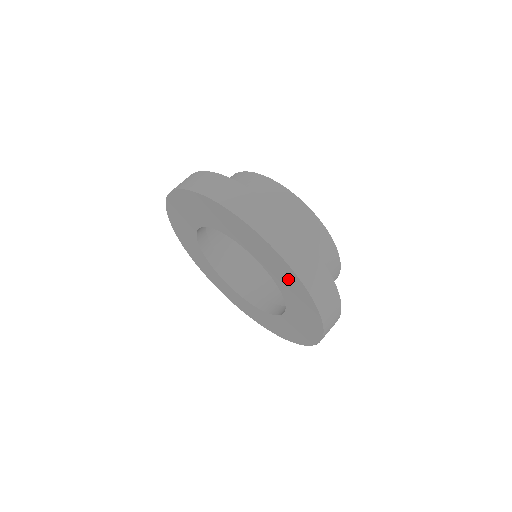
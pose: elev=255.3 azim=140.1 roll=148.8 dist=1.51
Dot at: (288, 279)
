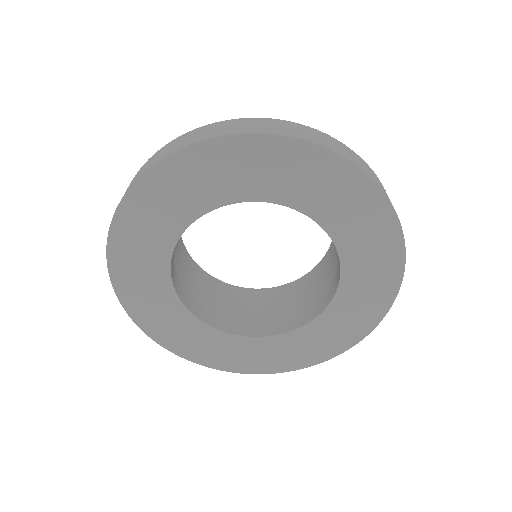
Dot at: (375, 289)
